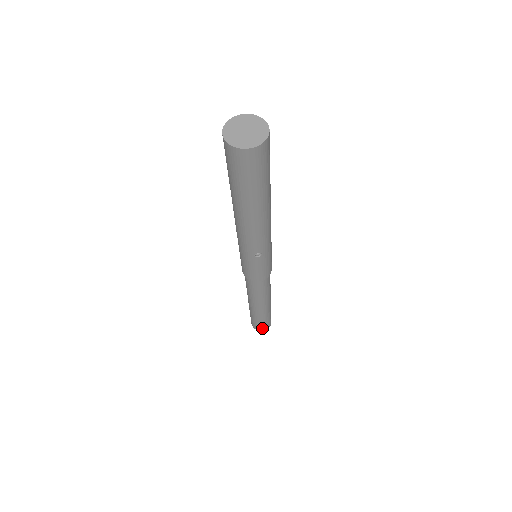
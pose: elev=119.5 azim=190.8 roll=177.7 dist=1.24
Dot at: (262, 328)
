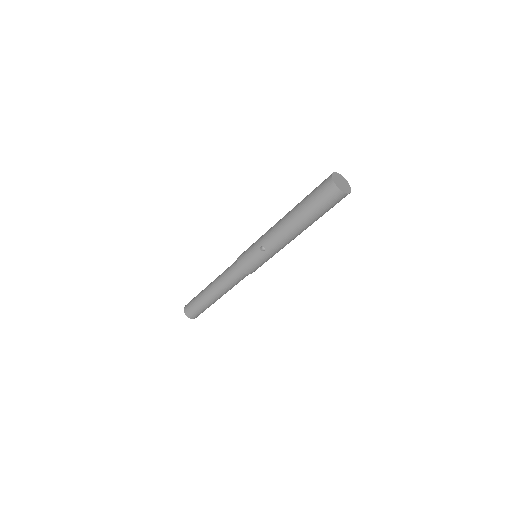
Dot at: (189, 311)
